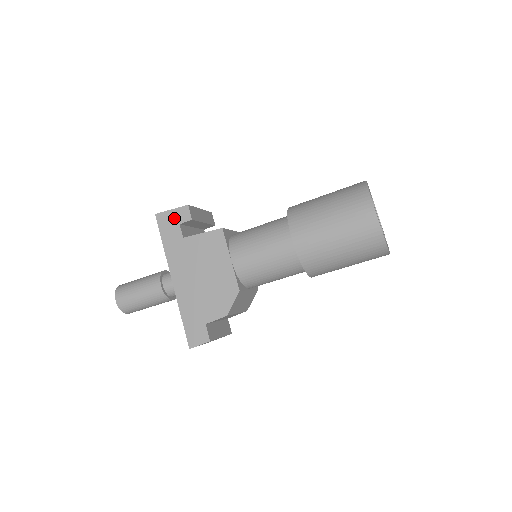
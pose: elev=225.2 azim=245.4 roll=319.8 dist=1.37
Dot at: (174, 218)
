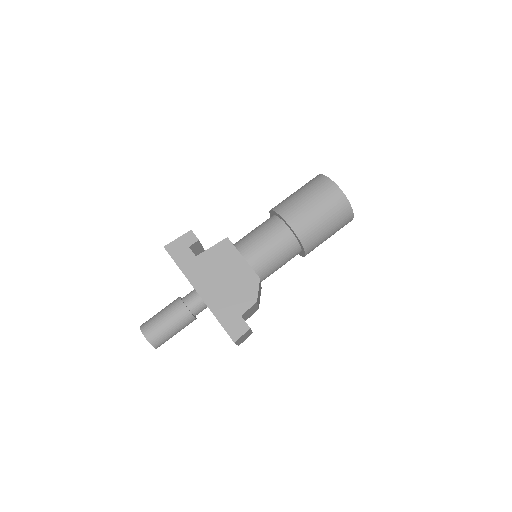
Dot at: (182, 244)
